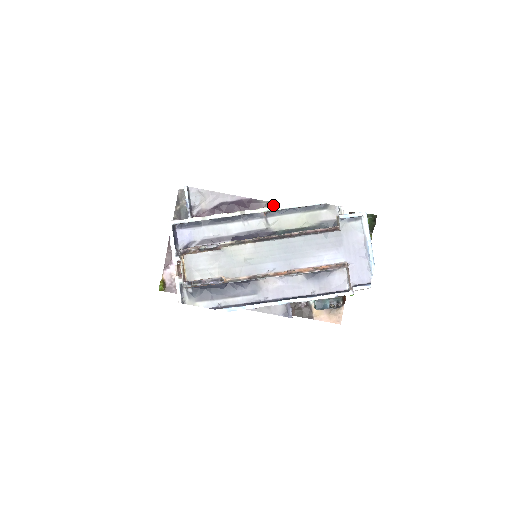
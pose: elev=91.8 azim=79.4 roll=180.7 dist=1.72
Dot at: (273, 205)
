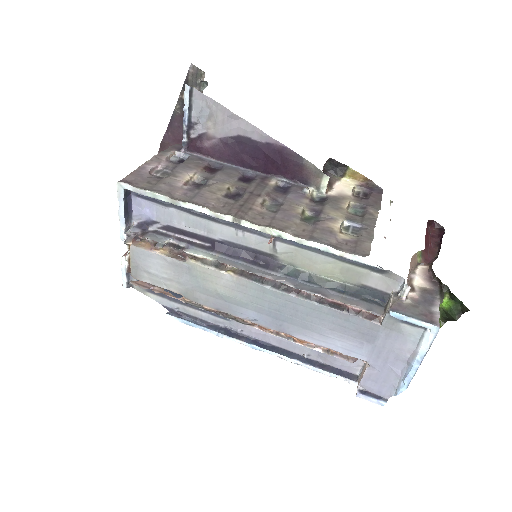
Dot at: (322, 177)
